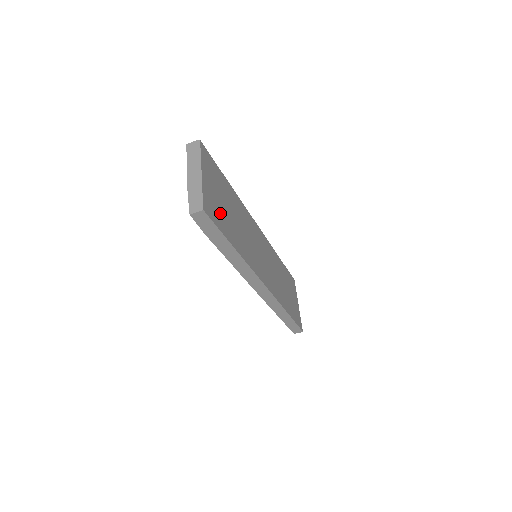
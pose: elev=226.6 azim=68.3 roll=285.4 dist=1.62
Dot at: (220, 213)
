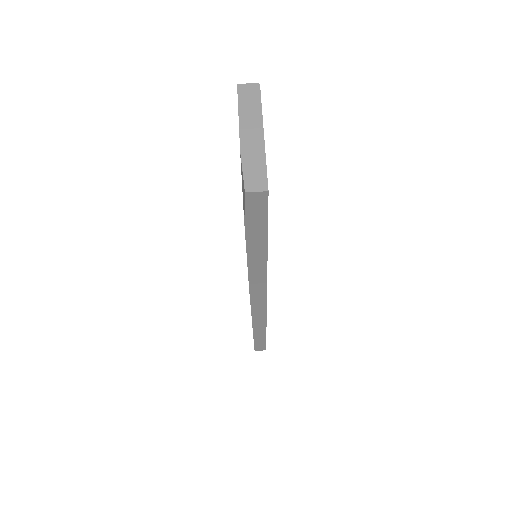
Dot at: occluded
